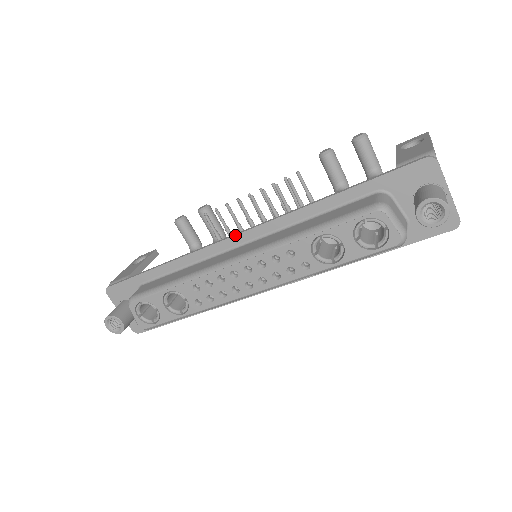
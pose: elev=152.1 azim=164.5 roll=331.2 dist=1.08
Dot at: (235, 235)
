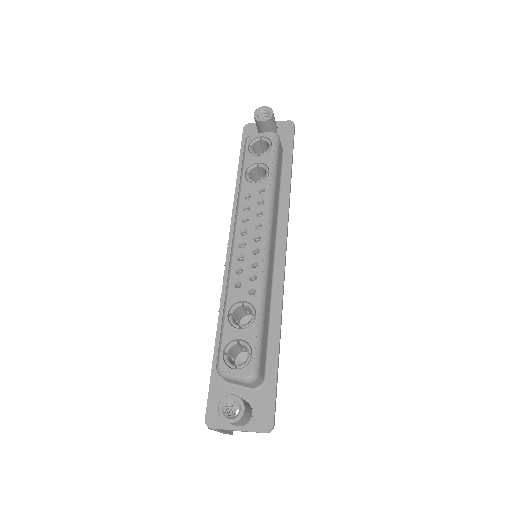
Dot at: occluded
